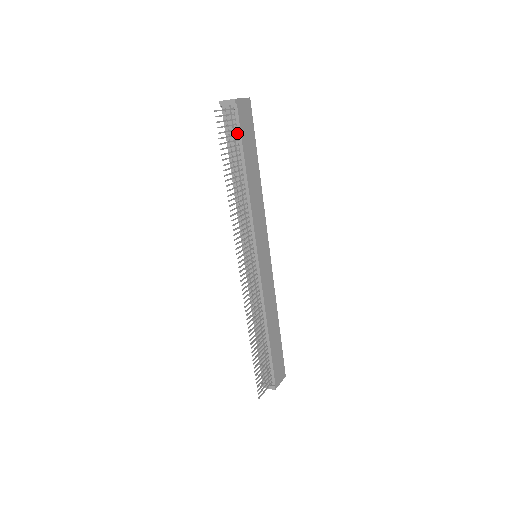
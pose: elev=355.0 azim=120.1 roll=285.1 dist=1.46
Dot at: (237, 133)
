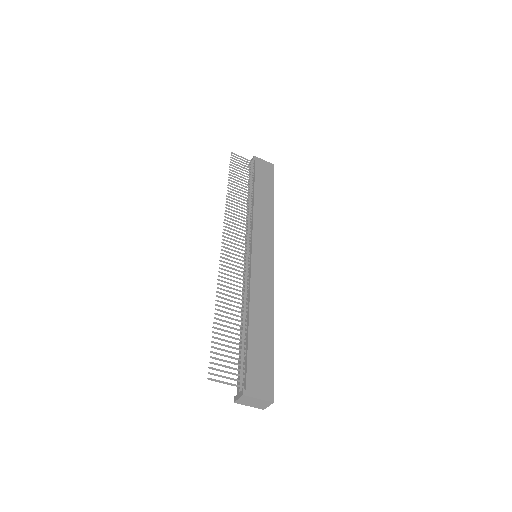
Dot at: occluded
